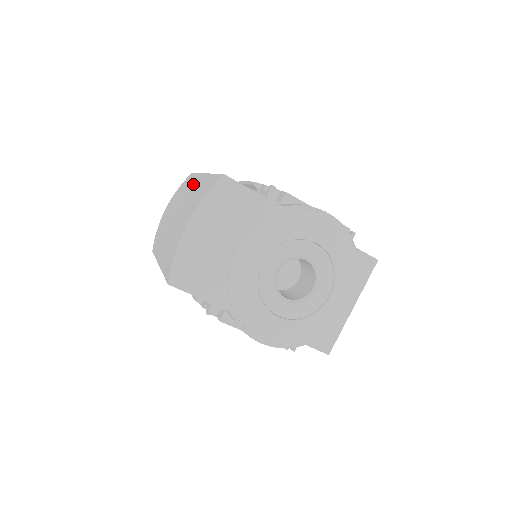
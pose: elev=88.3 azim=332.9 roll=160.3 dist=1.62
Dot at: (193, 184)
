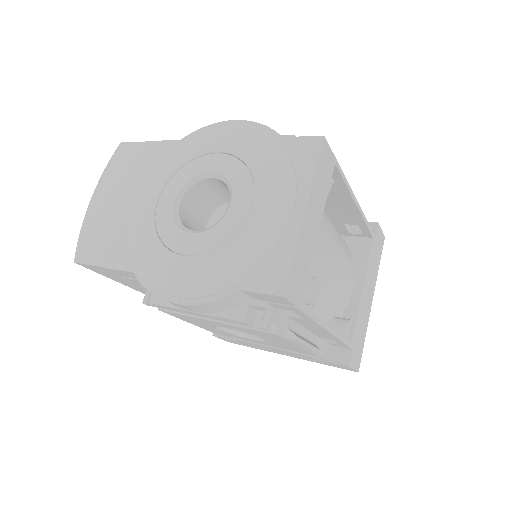
Dot at: occluded
